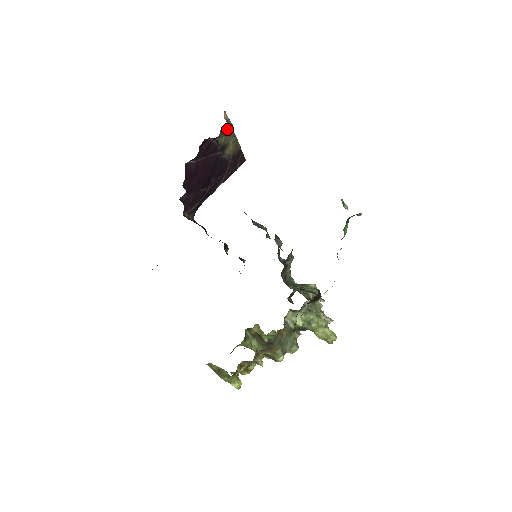
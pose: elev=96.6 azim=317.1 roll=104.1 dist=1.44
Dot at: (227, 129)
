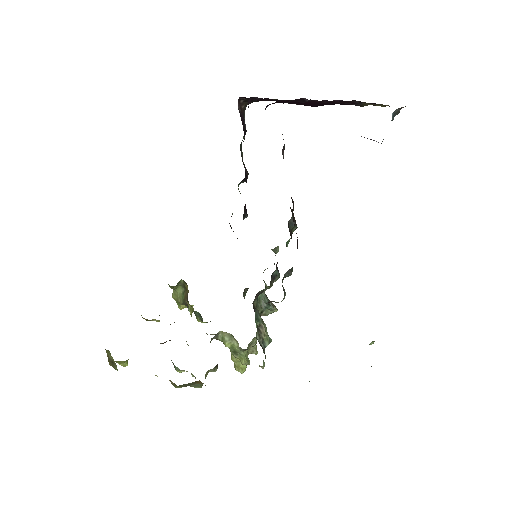
Dot at: occluded
